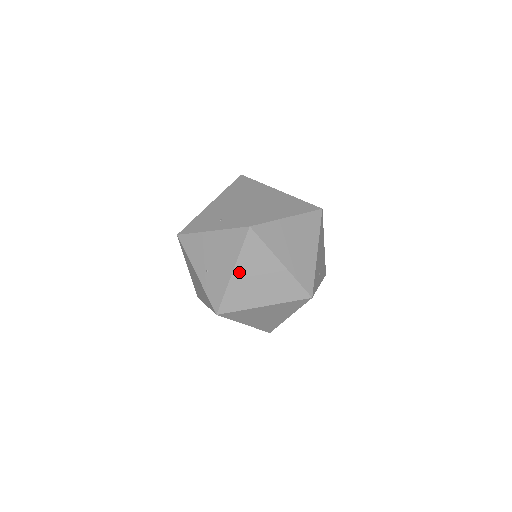
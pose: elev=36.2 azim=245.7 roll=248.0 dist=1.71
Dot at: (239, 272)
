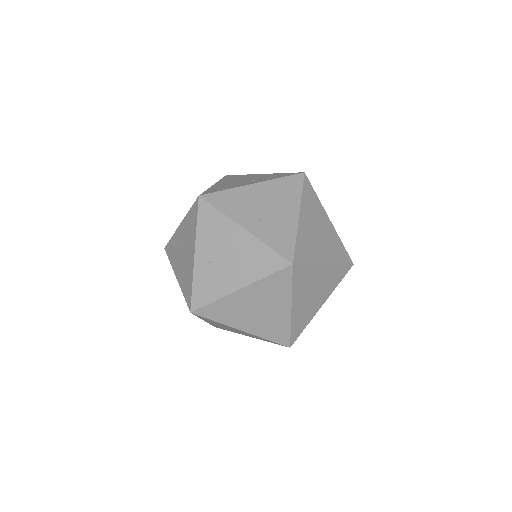
Dot at: (304, 217)
